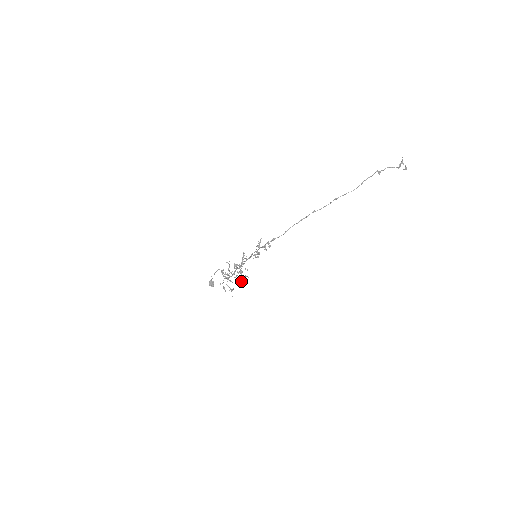
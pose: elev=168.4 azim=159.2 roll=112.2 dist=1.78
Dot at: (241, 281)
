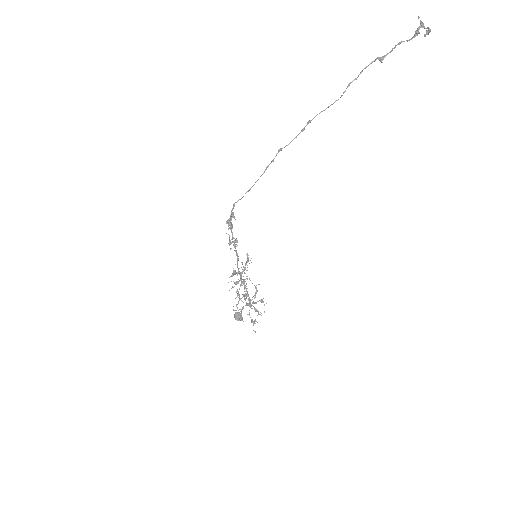
Dot at: (237, 294)
